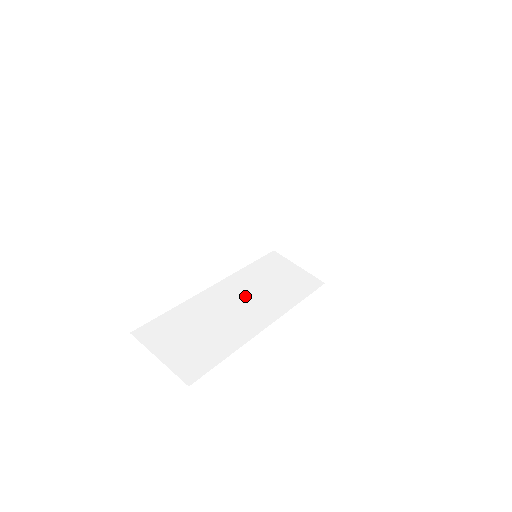
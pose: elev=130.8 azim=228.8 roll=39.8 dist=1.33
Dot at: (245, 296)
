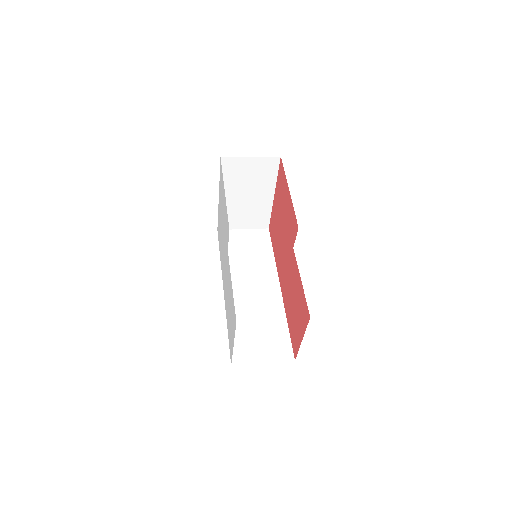
Dot at: (247, 280)
